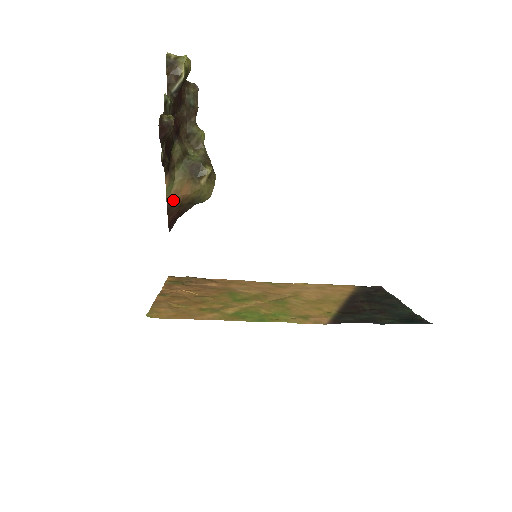
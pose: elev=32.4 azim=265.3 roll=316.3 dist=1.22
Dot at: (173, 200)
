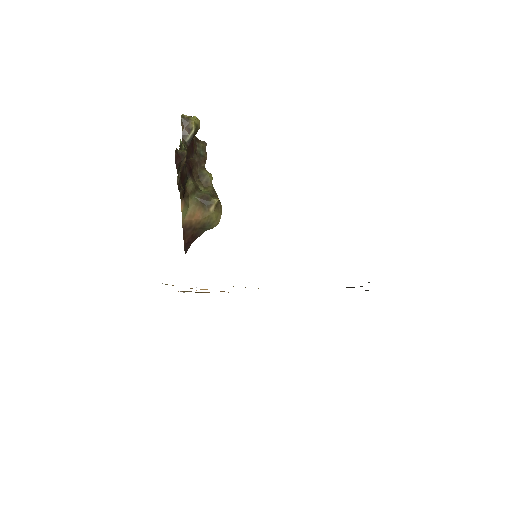
Dot at: (188, 223)
